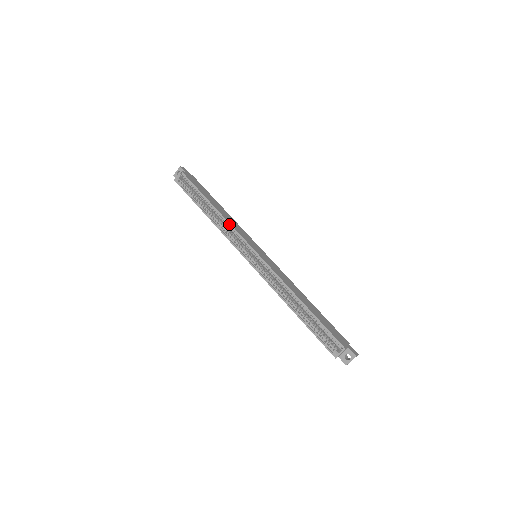
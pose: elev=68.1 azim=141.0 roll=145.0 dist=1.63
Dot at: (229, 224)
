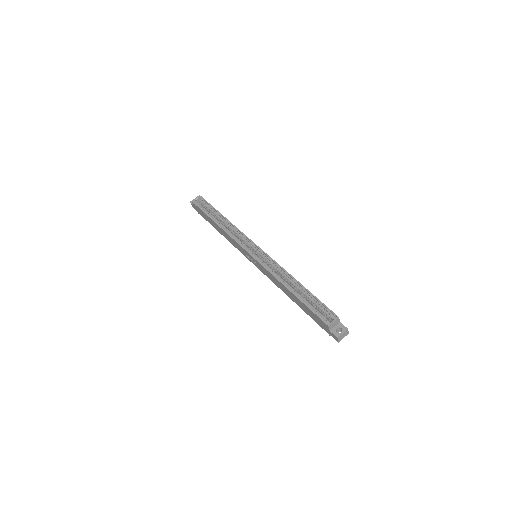
Dot at: (237, 228)
